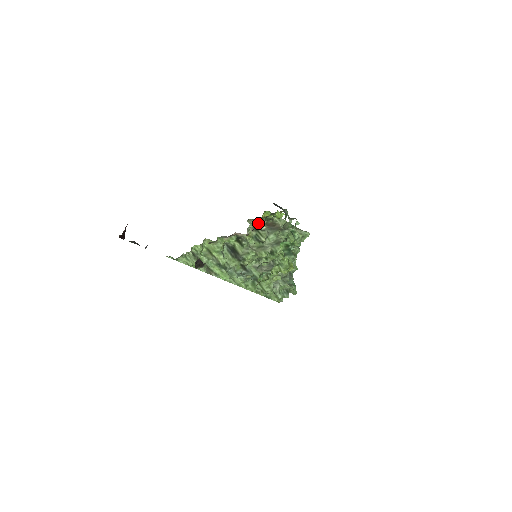
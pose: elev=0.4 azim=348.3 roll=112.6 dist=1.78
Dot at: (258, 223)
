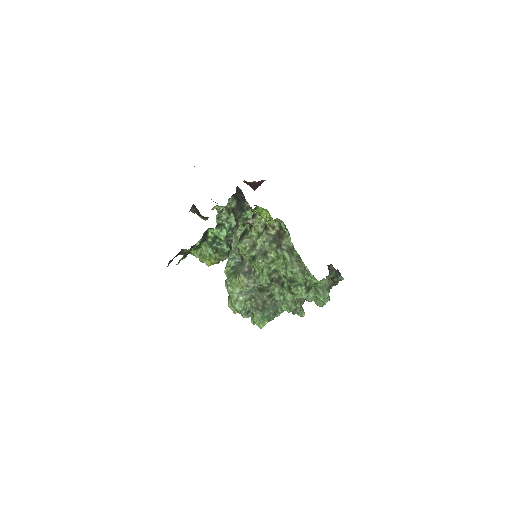
Dot at: occluded
